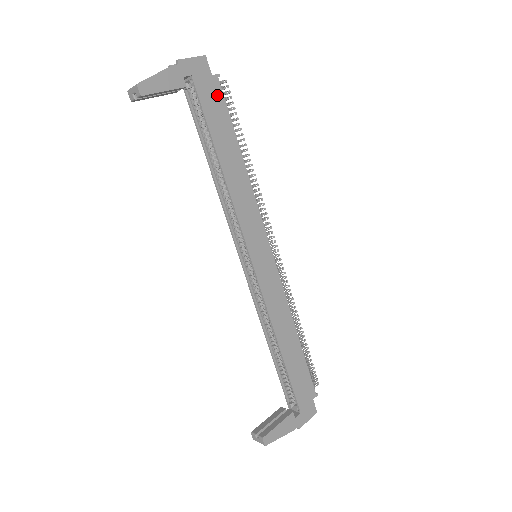
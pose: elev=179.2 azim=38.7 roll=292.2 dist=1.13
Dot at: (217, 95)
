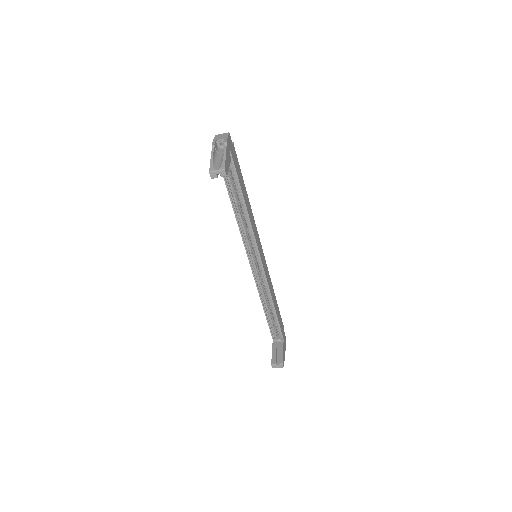
Dot at: (236, 158)
